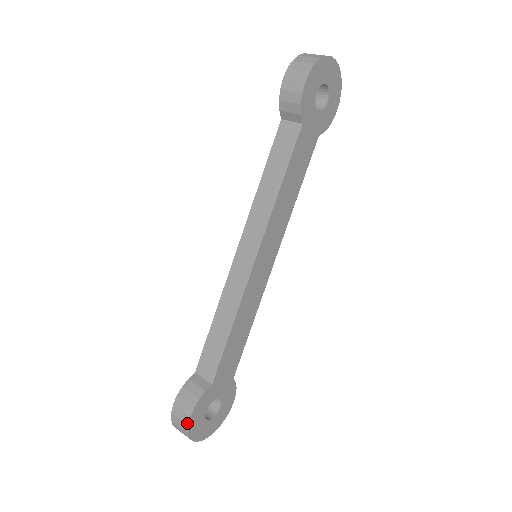
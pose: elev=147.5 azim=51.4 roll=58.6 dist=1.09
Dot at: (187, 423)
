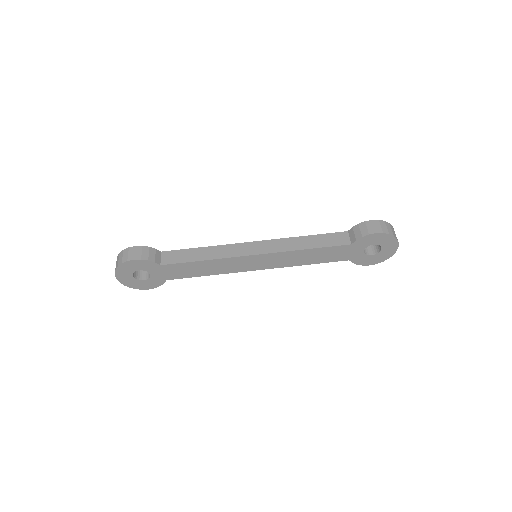
Dot at: (129, 260)
